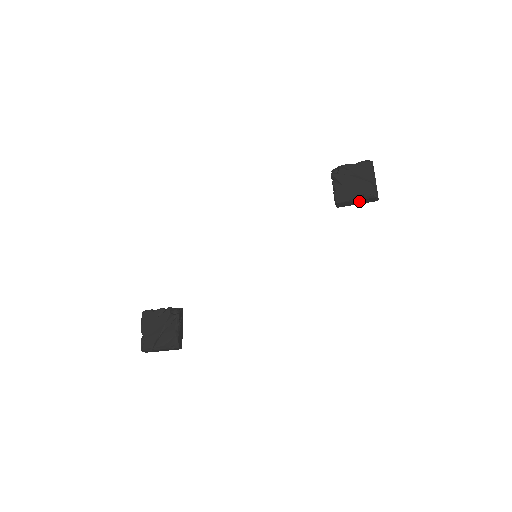
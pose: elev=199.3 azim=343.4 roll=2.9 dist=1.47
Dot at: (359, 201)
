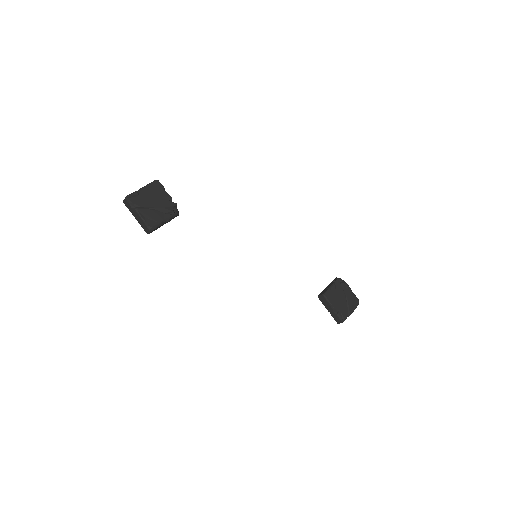
Dot at: (332, 311)
